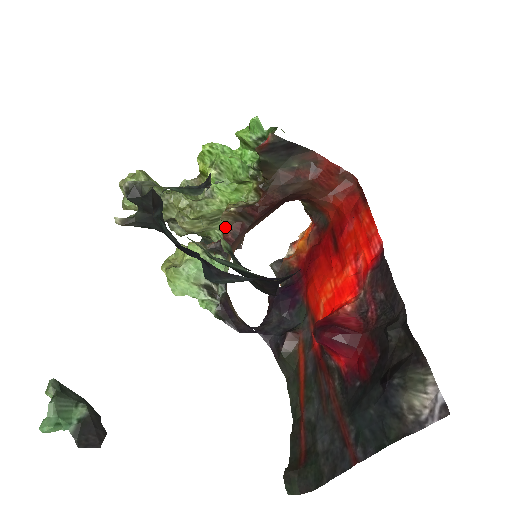
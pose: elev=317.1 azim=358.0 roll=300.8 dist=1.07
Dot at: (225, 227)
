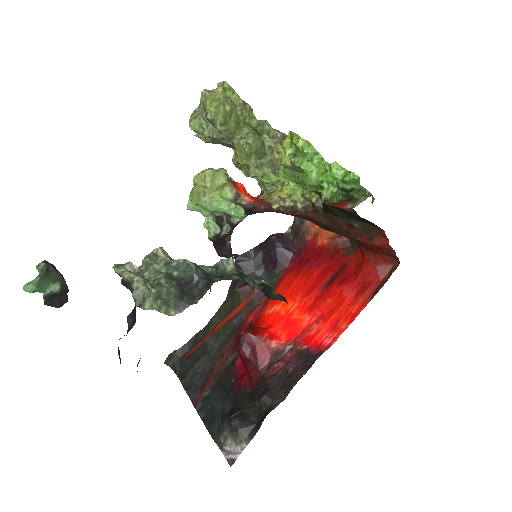
Dot at: (273, 185)
